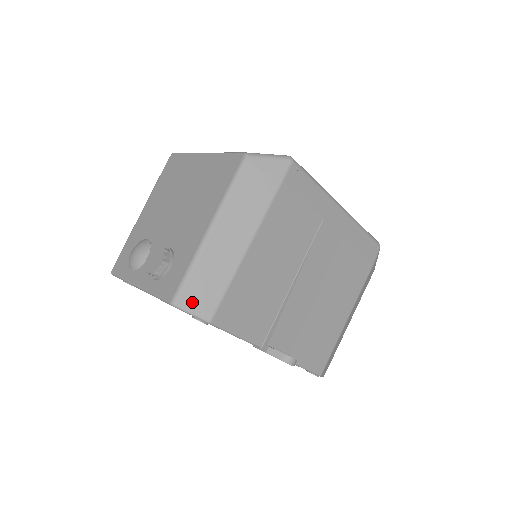
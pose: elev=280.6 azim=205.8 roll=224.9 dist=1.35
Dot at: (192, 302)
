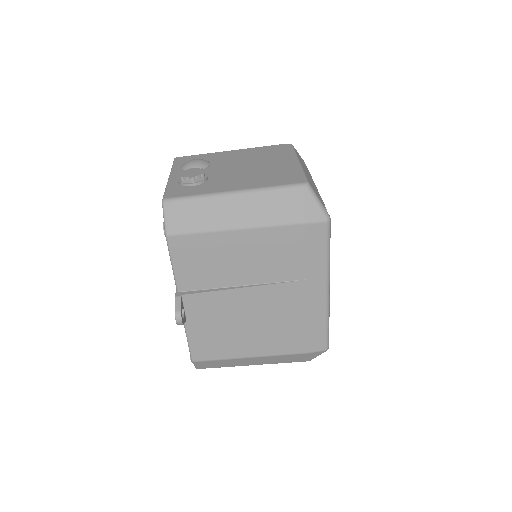
Dot at: (173, 213)
